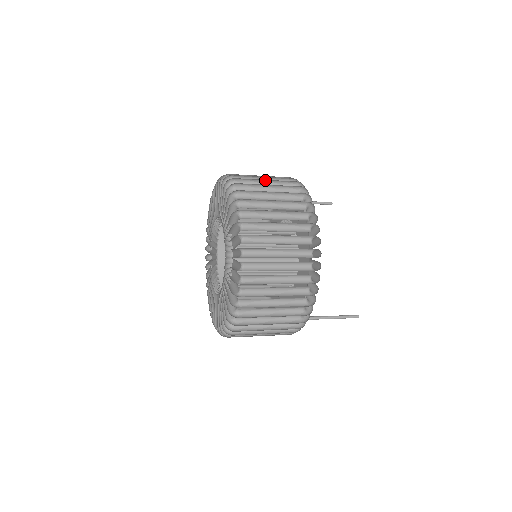
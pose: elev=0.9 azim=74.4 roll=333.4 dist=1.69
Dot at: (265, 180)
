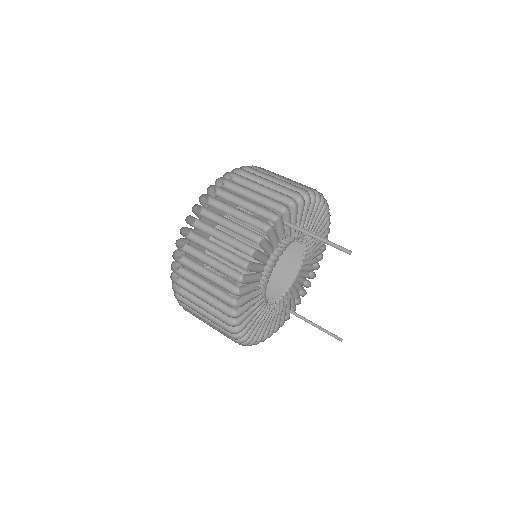
Dot at: occluded
